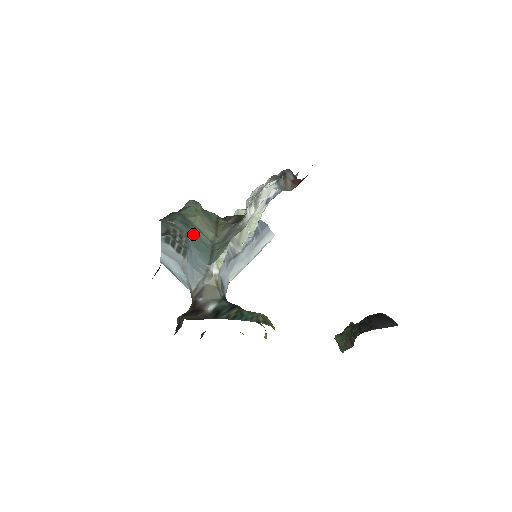
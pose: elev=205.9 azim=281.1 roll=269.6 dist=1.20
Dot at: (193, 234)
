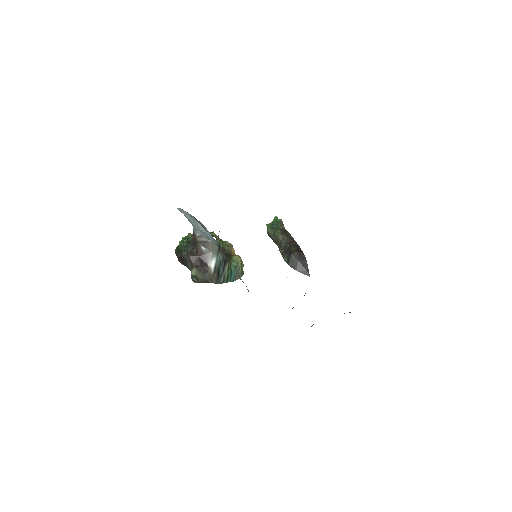
Dot at: occluded
